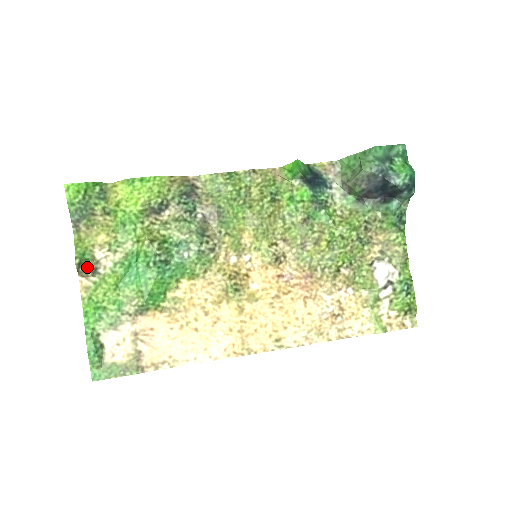
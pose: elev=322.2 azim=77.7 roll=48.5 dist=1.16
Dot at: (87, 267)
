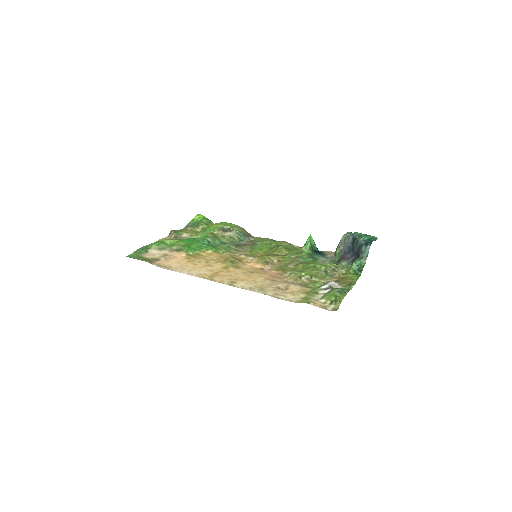
Dot at: (175, 234)
